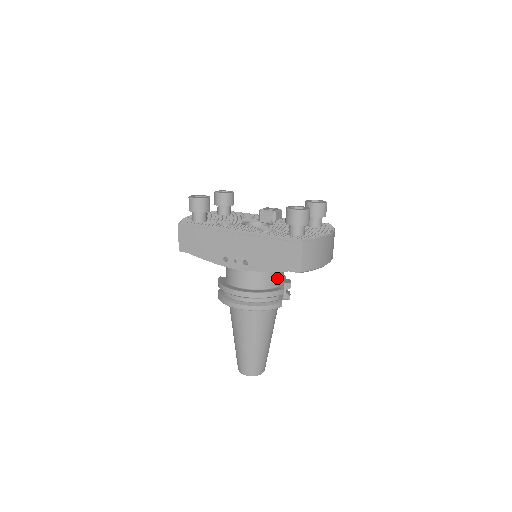
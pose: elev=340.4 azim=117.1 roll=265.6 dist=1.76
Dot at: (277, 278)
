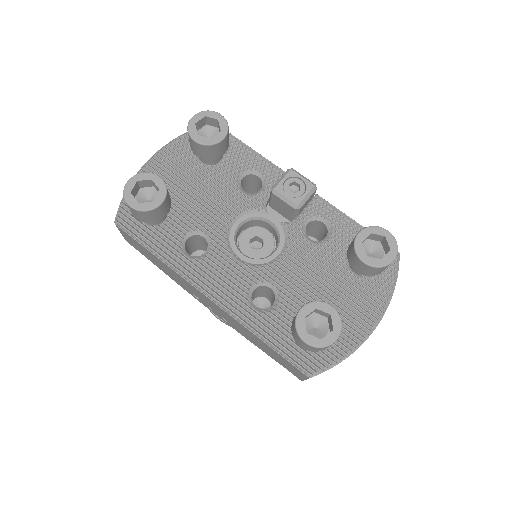
Dot at: occluded
